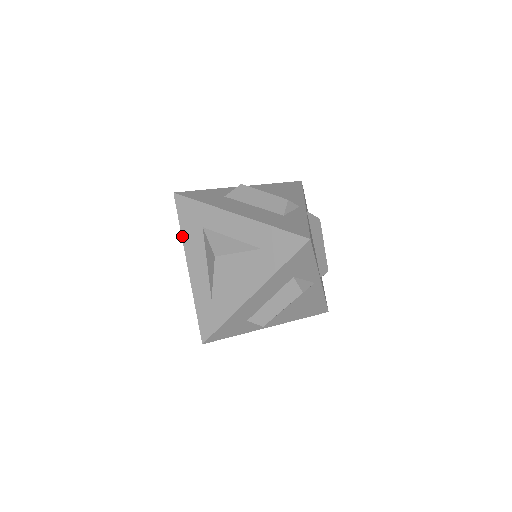
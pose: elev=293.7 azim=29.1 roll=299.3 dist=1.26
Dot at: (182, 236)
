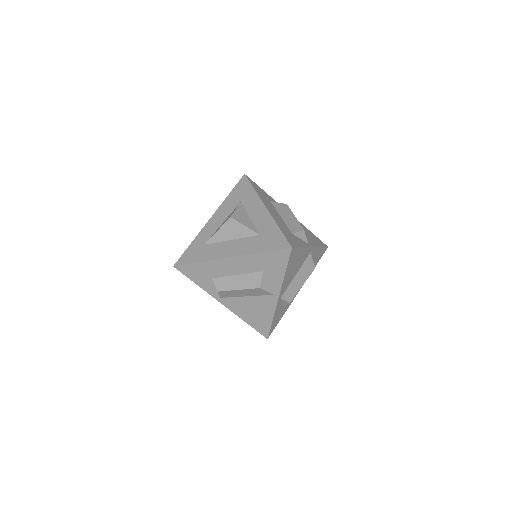
Dot at: (225, 199)
